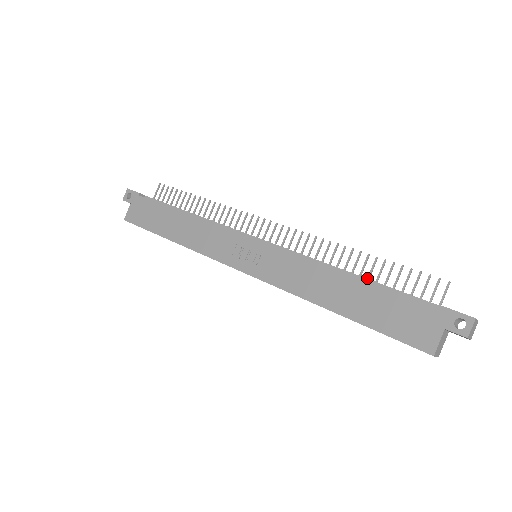
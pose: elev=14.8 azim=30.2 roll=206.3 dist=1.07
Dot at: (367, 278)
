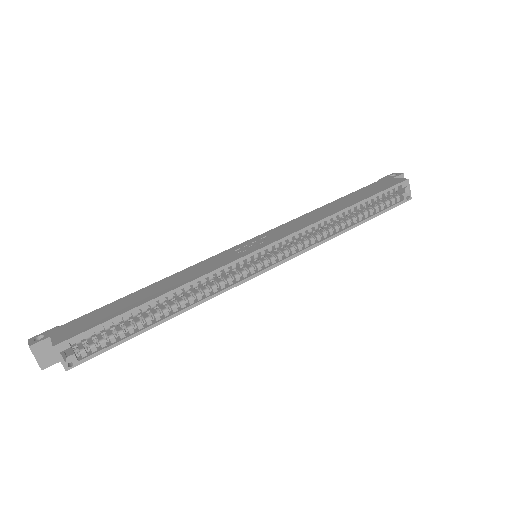
Dot at: occluded
